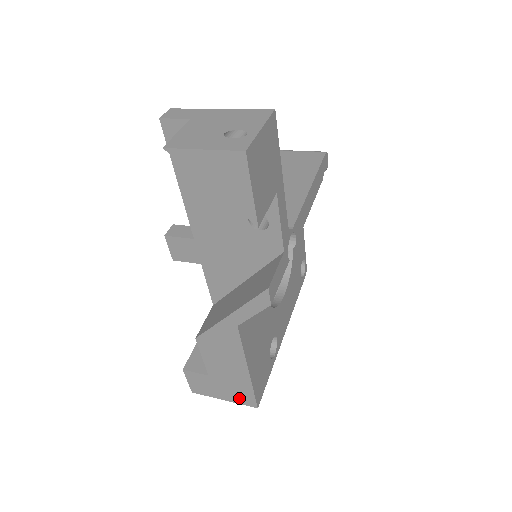
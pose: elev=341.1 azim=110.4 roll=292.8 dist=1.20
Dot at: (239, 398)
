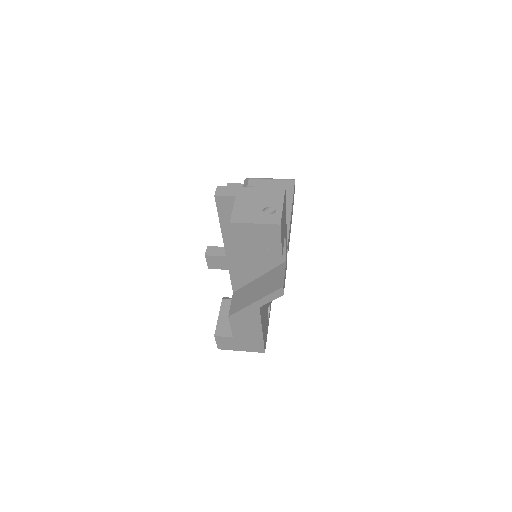
Dot at: (253, 348)
